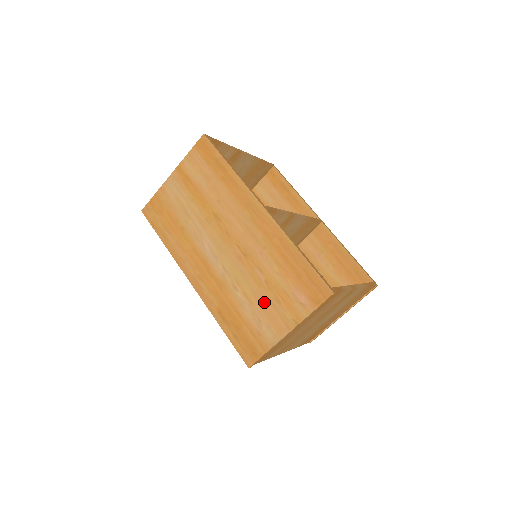
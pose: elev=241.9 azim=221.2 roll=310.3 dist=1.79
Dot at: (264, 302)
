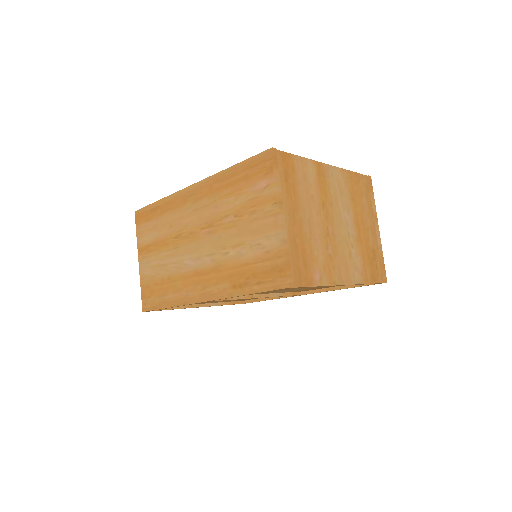
Dot at: (248, 229)
